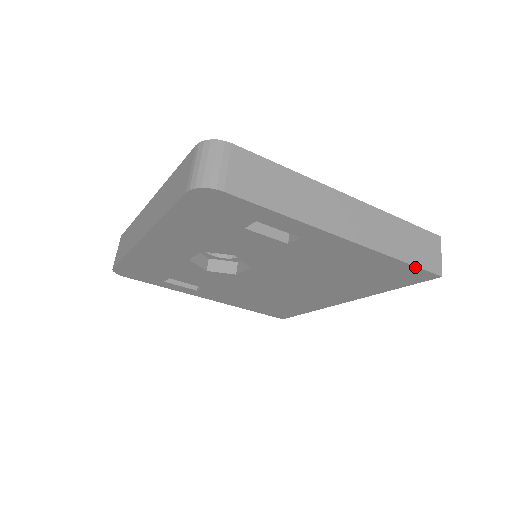
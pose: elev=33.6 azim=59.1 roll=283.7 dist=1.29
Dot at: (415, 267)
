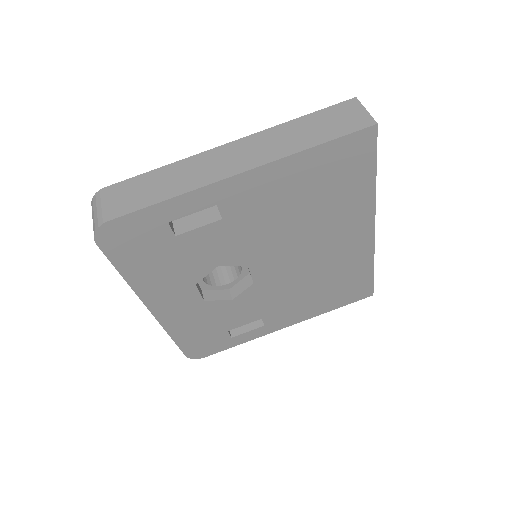
Dot at: (338, 139)
